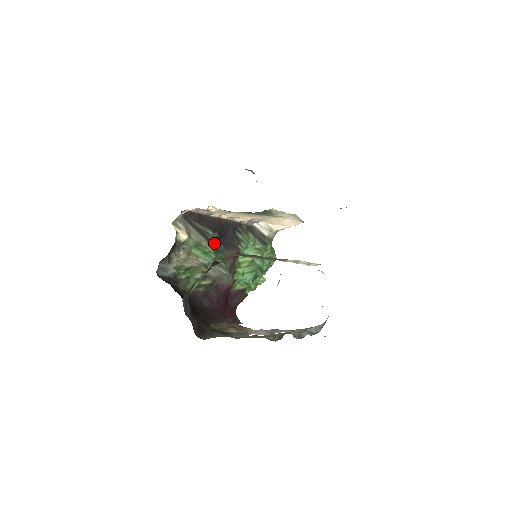
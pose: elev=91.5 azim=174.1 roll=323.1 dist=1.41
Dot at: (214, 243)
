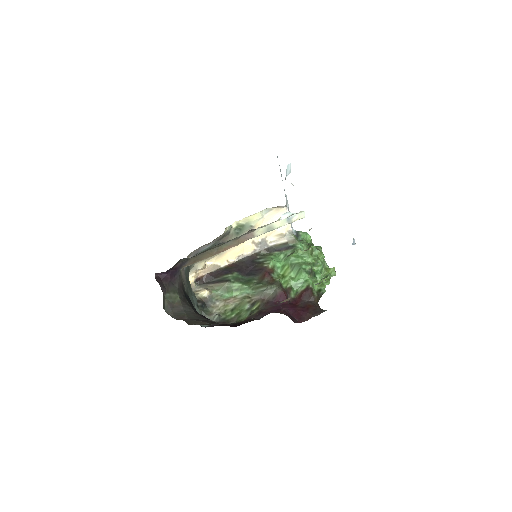
Dot at: (238, 279)
